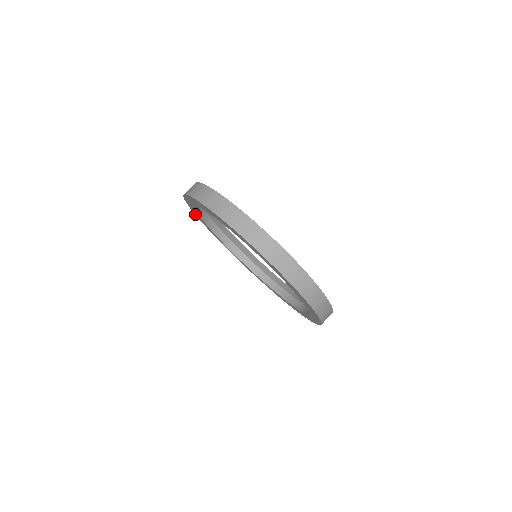
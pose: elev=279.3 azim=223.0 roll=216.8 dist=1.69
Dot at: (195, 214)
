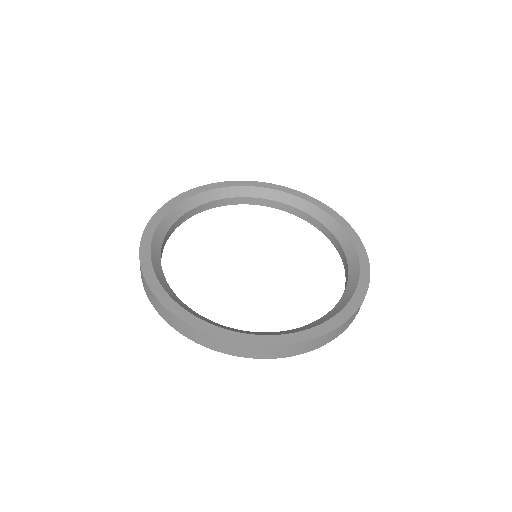
Dot at: occluded
